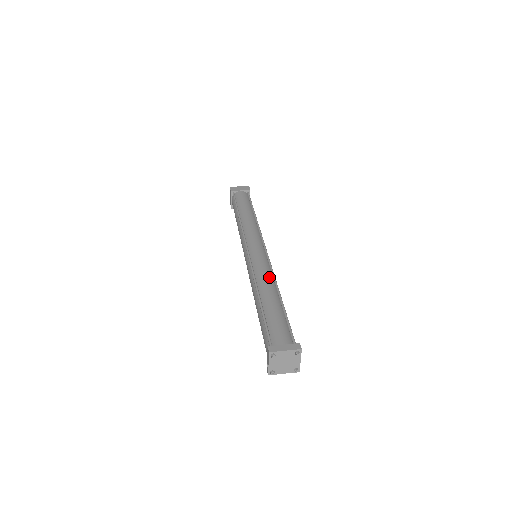
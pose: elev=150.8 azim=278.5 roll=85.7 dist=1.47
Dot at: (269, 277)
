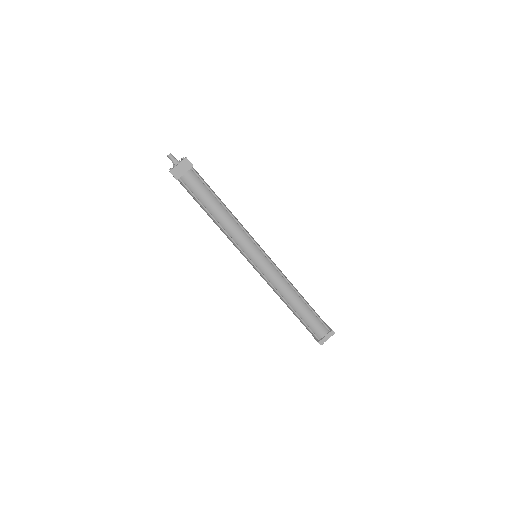
Dot at: (287, 286)
